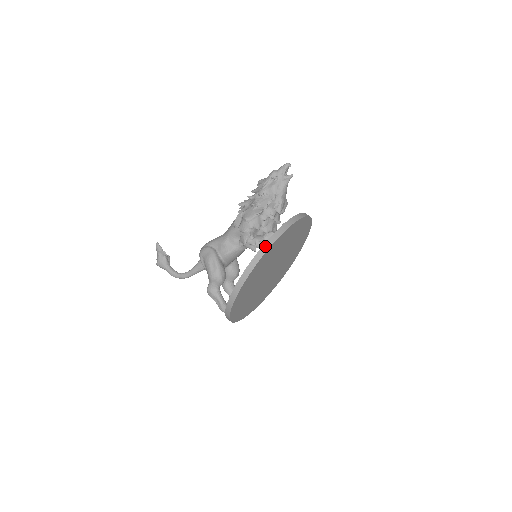
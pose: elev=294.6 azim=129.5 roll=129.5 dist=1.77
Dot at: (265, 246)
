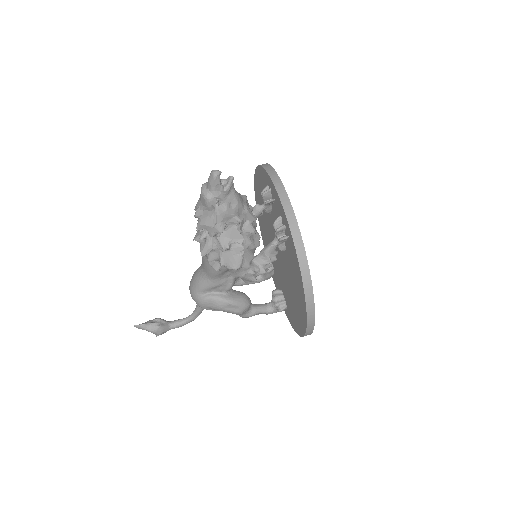
Dot at: (307, 292)
